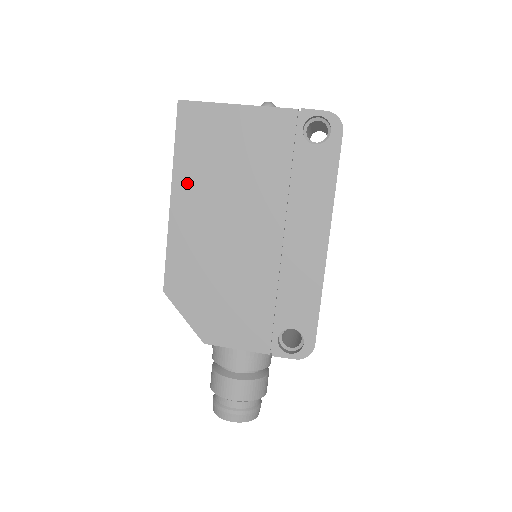
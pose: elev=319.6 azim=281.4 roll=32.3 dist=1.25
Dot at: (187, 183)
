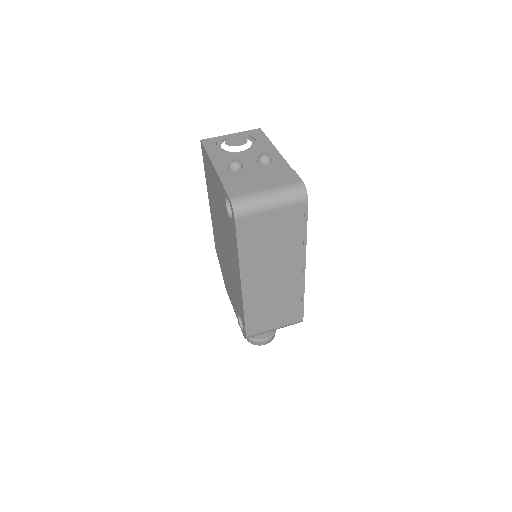
Dot at: (210, 196)
